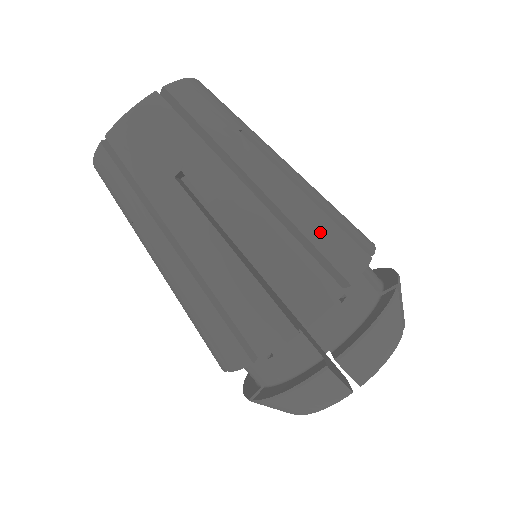
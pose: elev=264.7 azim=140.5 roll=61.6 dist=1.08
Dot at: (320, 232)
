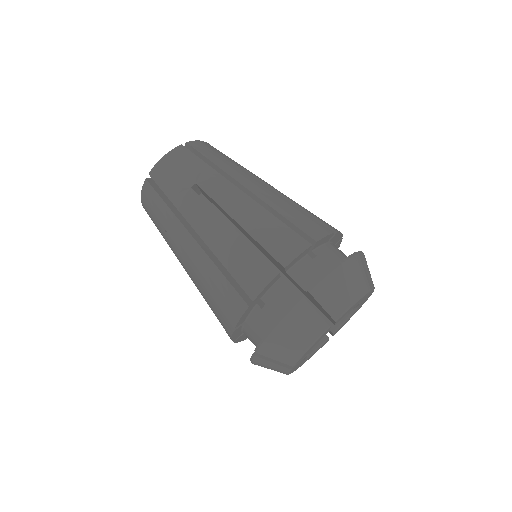
Dot at: occluded
